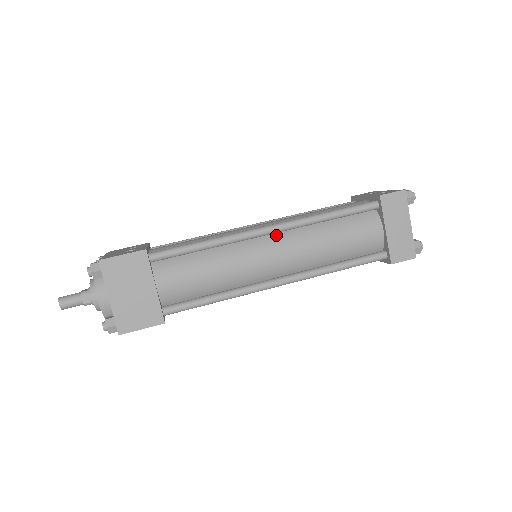
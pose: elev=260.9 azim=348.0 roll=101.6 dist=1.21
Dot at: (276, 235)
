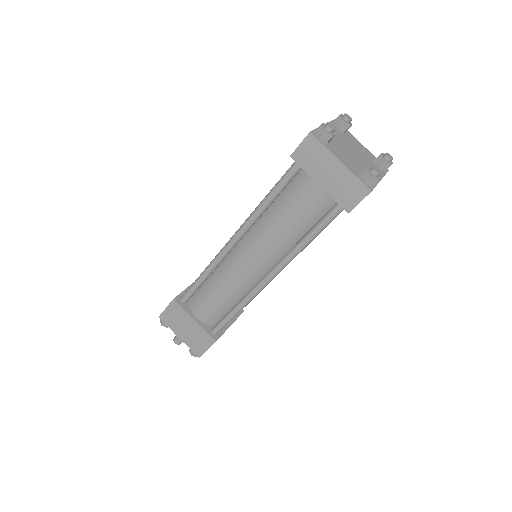
Dot at: (242, 241)
